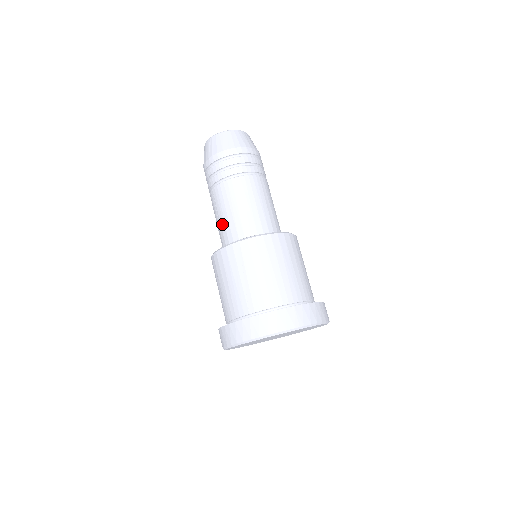
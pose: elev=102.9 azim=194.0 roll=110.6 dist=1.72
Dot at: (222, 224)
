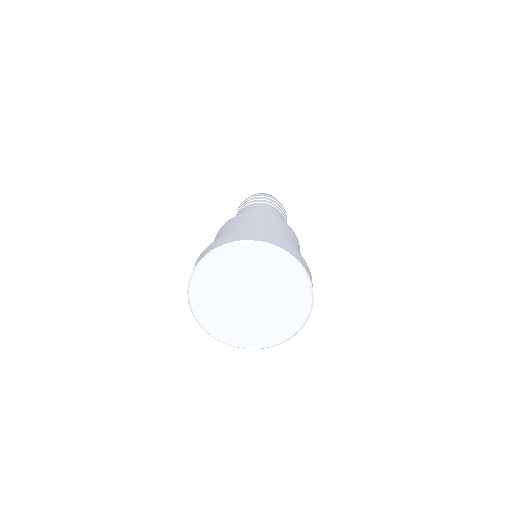
Dot at: occluded
